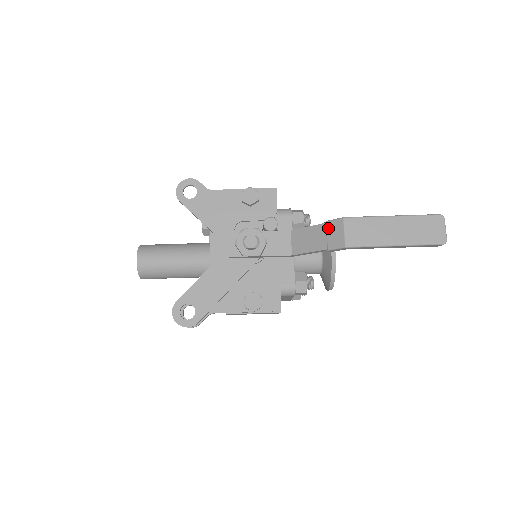
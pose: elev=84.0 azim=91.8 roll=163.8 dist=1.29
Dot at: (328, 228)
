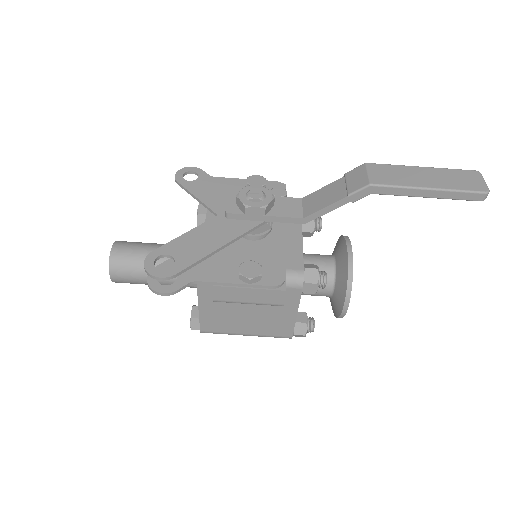
Dot at: (347, 177)
